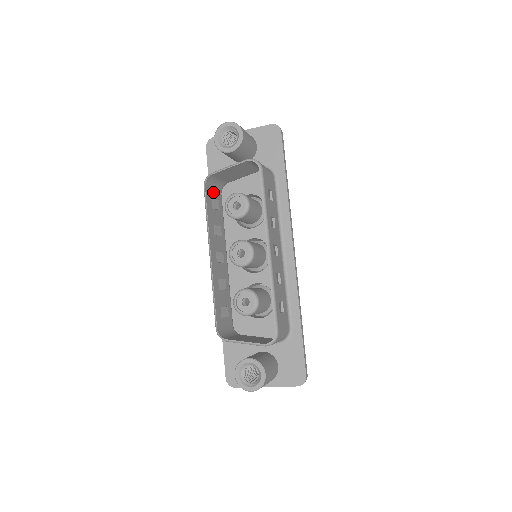
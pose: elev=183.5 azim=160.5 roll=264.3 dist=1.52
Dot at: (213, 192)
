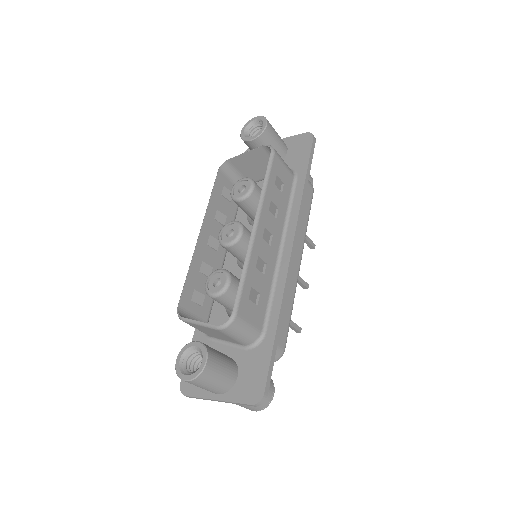
Dot at: (229, 183)
